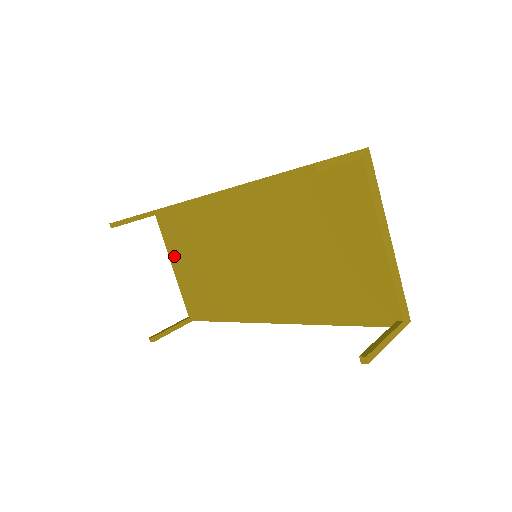
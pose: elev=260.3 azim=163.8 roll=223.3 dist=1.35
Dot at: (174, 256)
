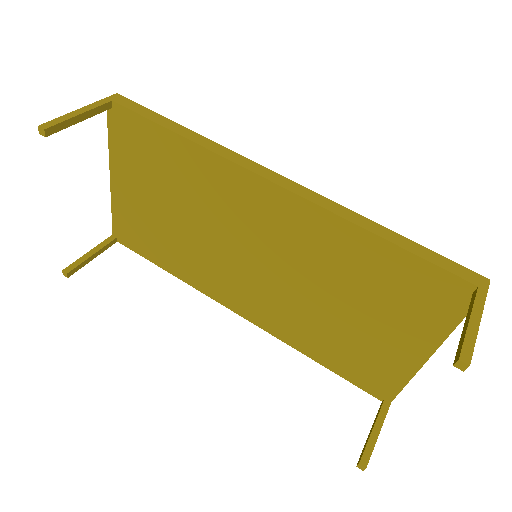
Dot at: (120, 171)
